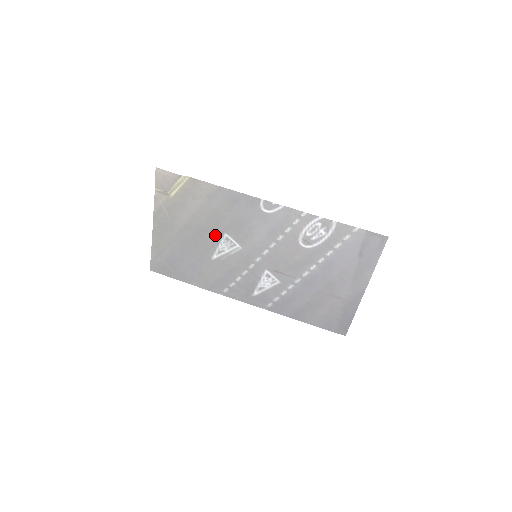
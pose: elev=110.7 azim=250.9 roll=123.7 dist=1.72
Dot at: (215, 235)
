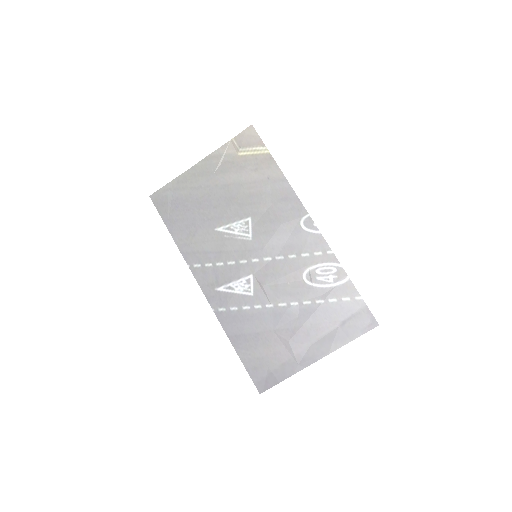
Dot at: (240, 212)
